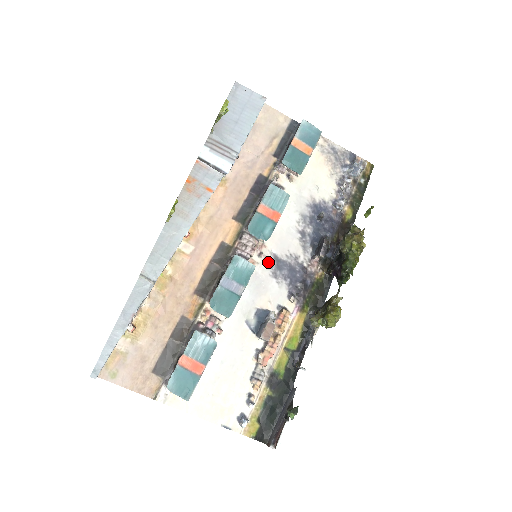
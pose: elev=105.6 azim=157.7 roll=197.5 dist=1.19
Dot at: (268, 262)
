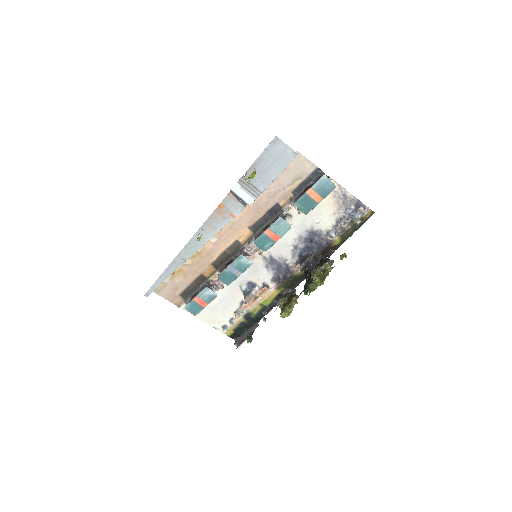
Dot at: (265, 258)
